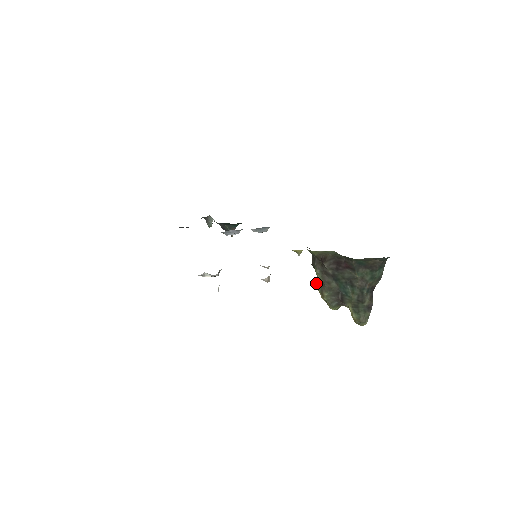
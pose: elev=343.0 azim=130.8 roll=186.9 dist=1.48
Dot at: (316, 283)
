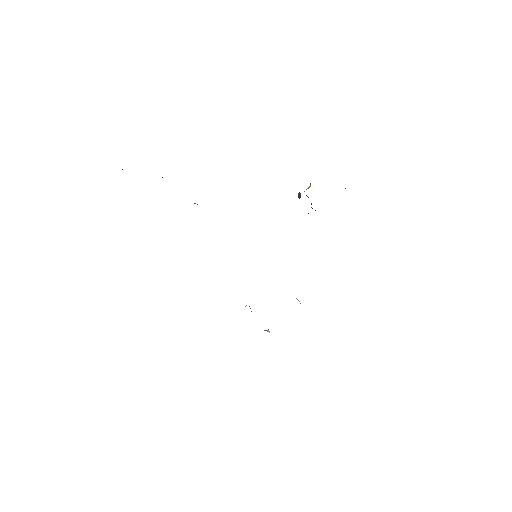
Dot at: occluded
